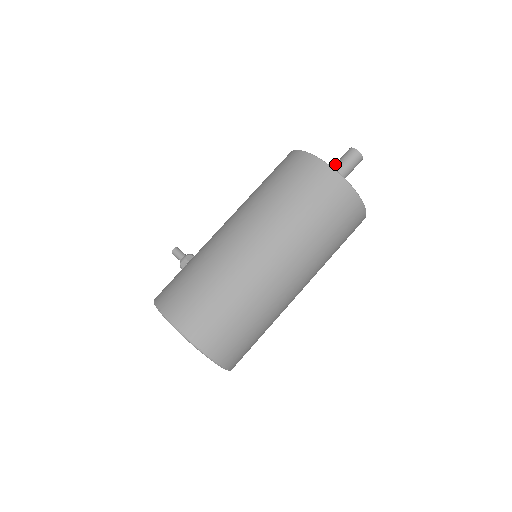
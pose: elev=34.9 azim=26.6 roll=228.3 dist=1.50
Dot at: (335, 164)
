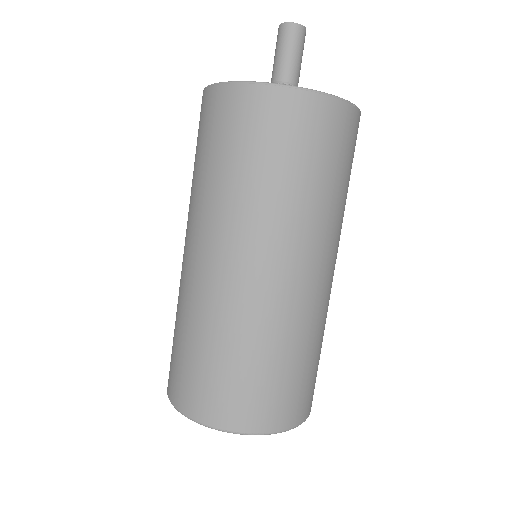
Dot at: (273, 67)
